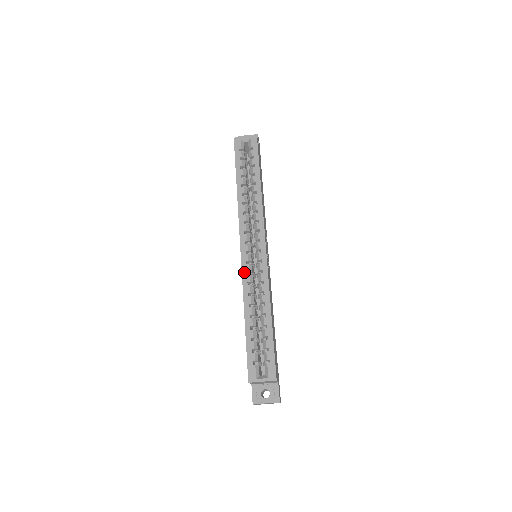
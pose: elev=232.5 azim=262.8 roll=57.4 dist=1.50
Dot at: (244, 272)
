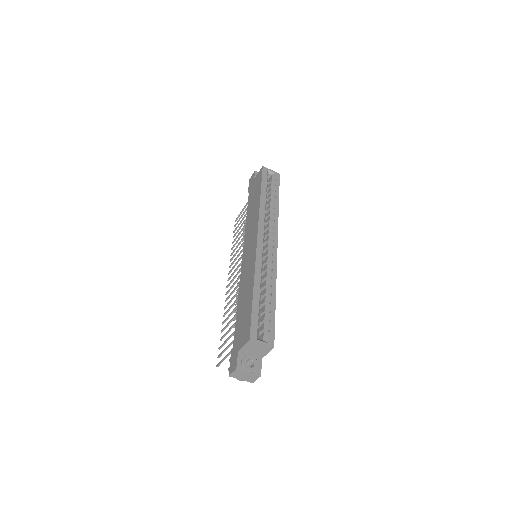
Dot at: (258, 255)
